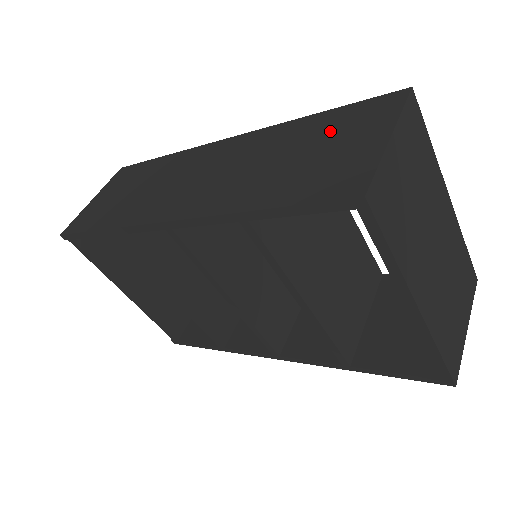
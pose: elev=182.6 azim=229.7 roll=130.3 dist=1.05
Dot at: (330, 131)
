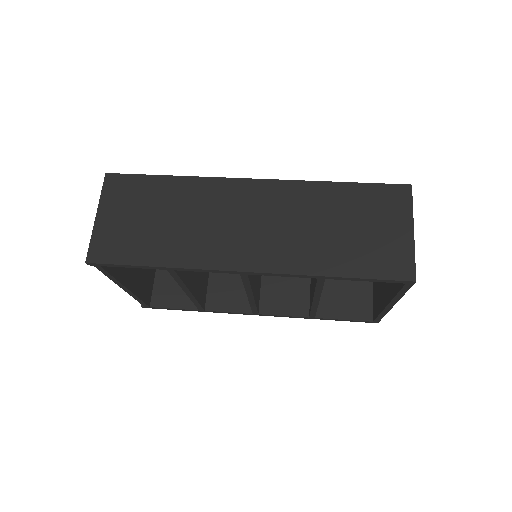
Dot at: (364, 209)
